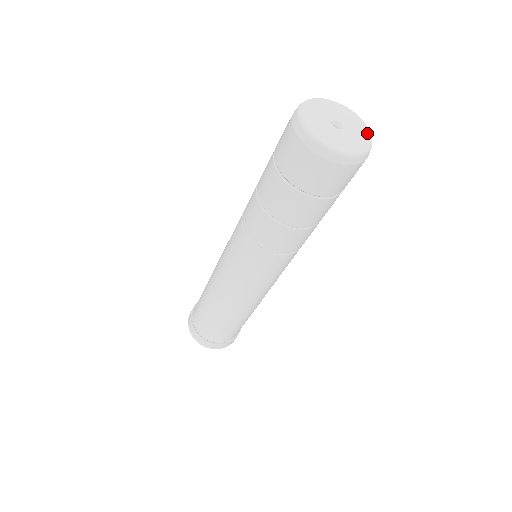
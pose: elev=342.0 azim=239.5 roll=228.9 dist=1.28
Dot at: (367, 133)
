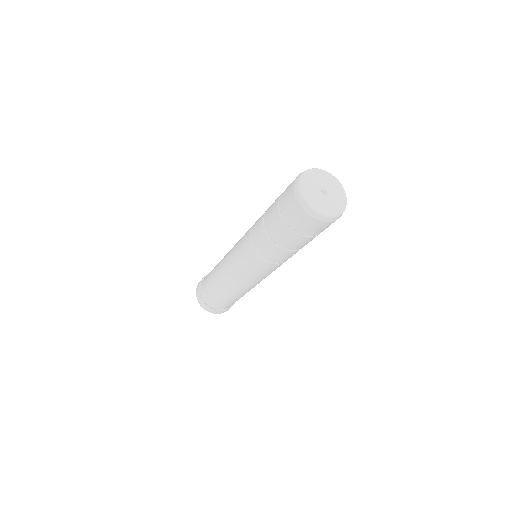
Dot at: (343, 204)
